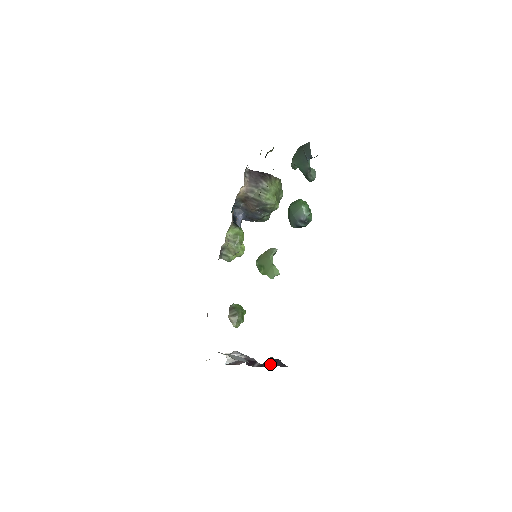
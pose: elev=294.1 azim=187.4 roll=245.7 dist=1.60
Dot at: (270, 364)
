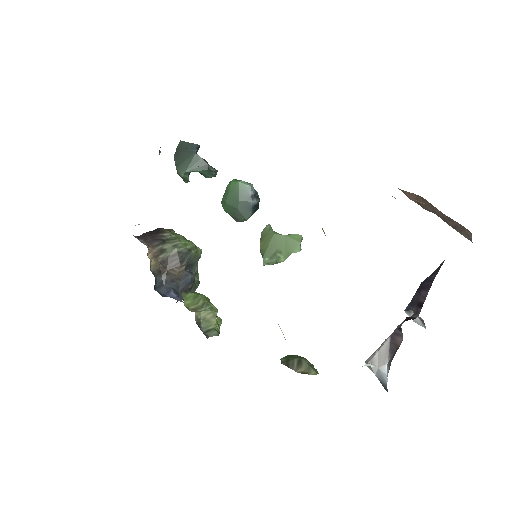
Dot at: (427, 287)
